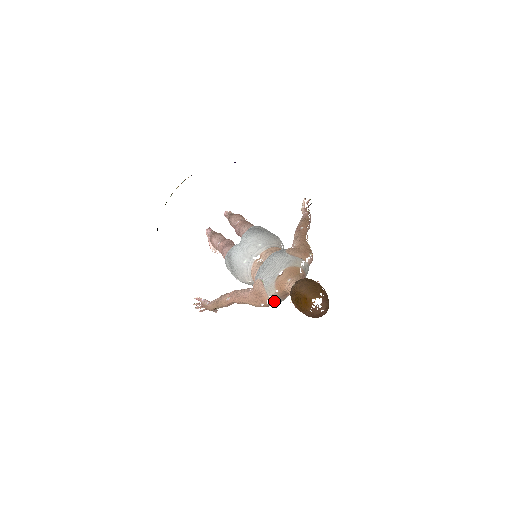
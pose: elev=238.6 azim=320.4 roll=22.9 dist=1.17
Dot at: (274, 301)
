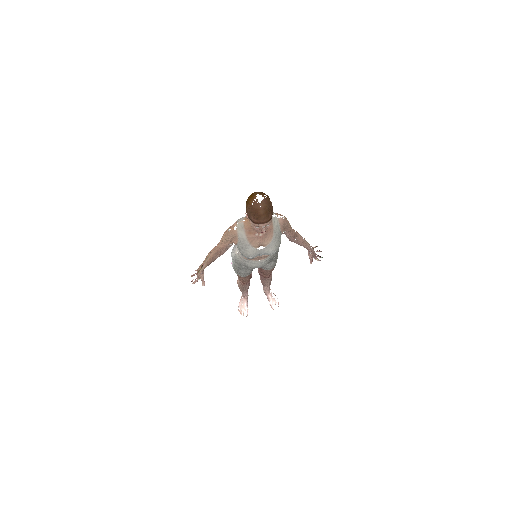
Dot at: (239, 231)
